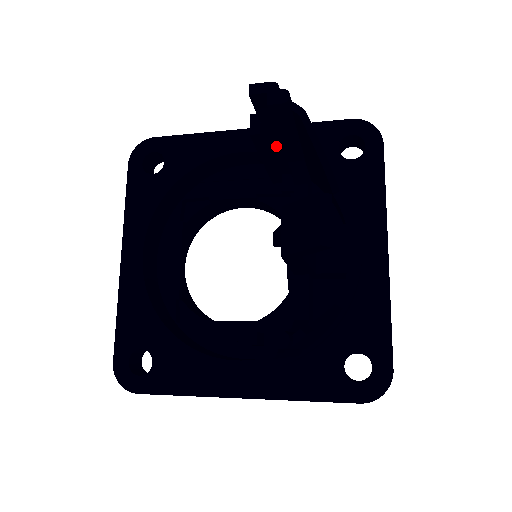
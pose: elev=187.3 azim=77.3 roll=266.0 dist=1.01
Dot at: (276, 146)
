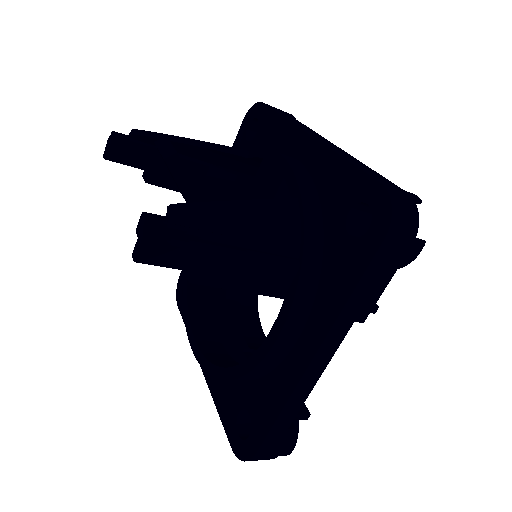
Dot at: occluded
